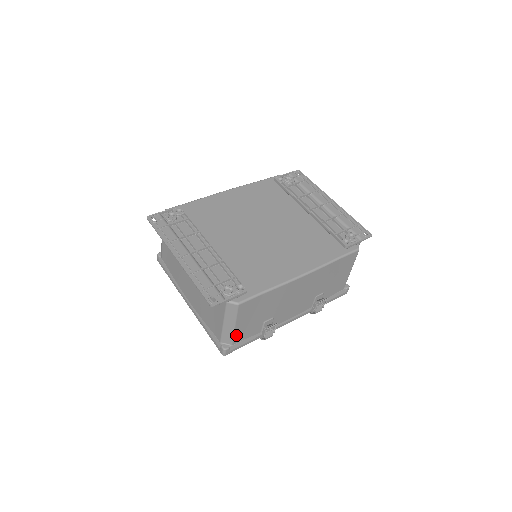
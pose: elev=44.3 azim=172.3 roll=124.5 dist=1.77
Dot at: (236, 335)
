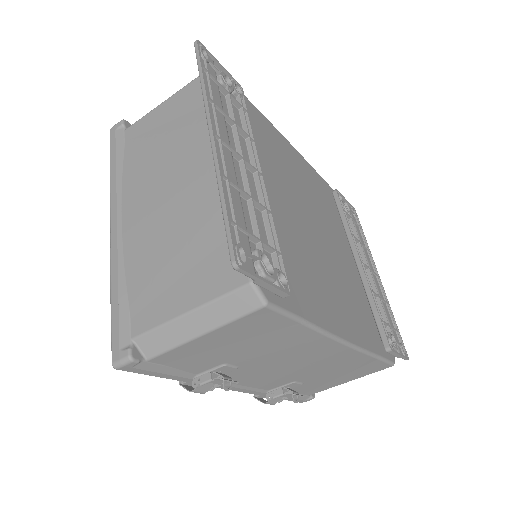
Dot at: (177, 350)
